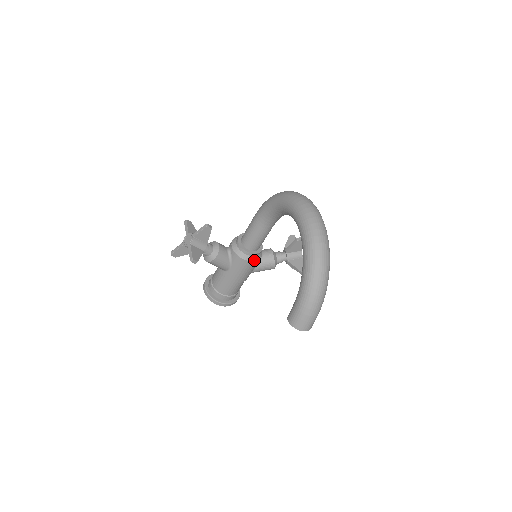
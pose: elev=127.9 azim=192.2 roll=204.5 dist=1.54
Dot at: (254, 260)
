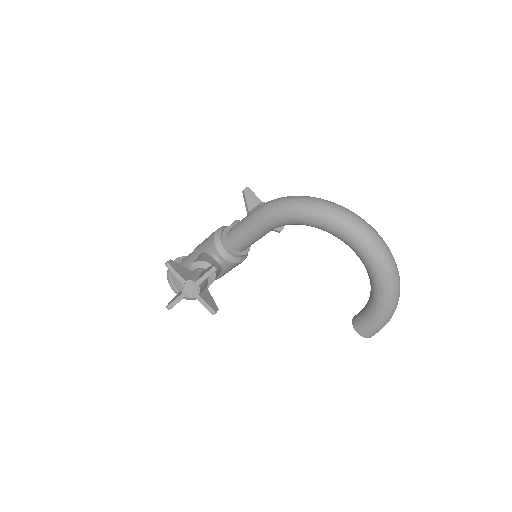
Dot at: (247, 255)
